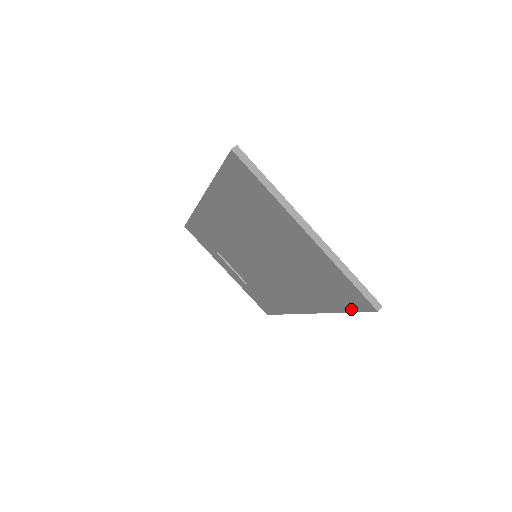
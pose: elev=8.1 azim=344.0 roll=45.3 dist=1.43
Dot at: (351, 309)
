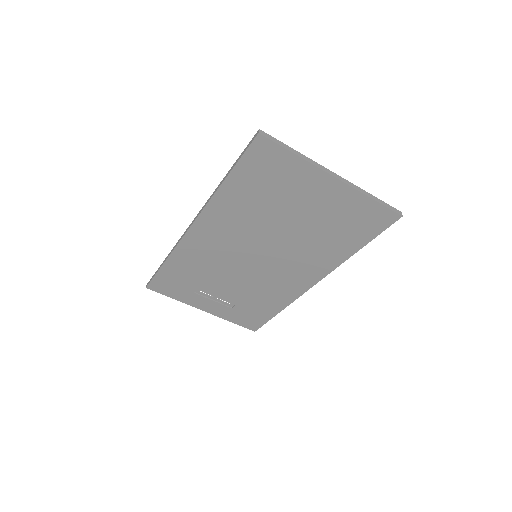
Dot at: (373, 236)
